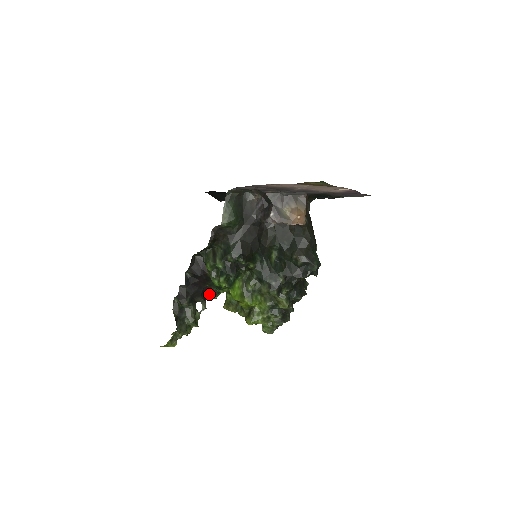
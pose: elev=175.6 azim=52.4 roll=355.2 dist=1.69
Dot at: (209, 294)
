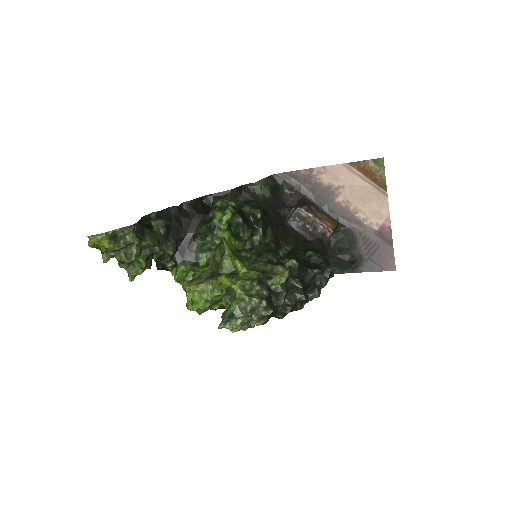
Dot at: (182, 254)
